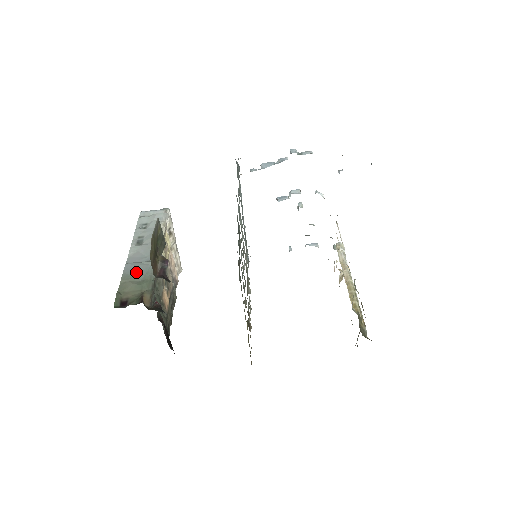
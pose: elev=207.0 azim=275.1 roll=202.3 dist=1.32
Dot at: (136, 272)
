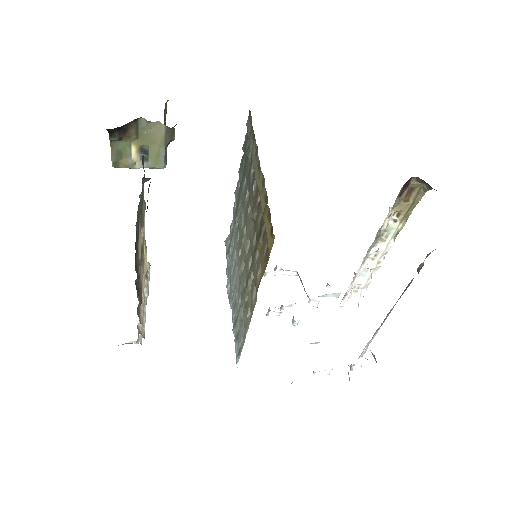
Dot at: occluded
